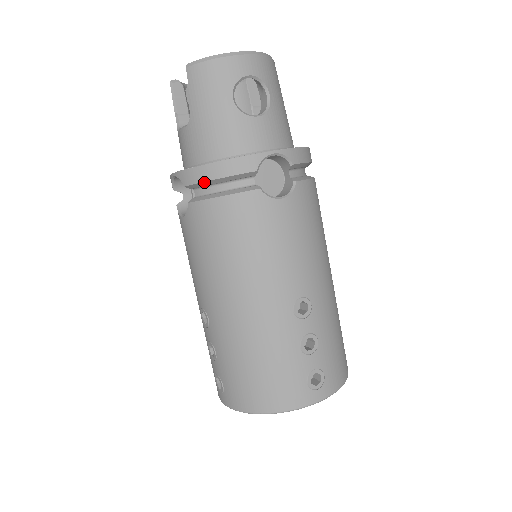
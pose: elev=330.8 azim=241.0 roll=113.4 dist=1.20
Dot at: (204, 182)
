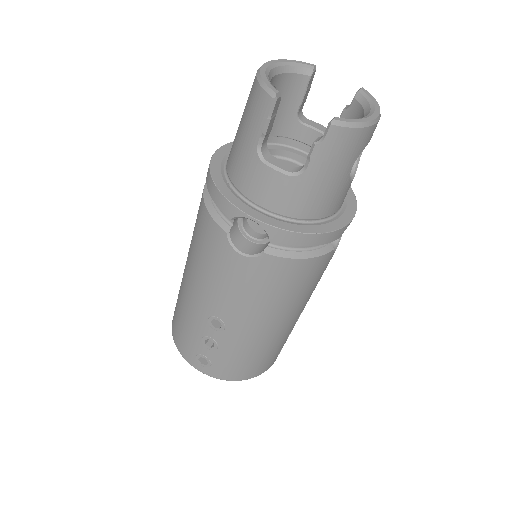
Dot at: (298, 245)
